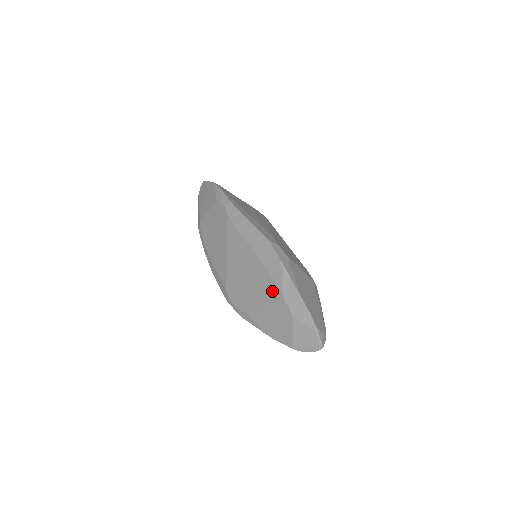
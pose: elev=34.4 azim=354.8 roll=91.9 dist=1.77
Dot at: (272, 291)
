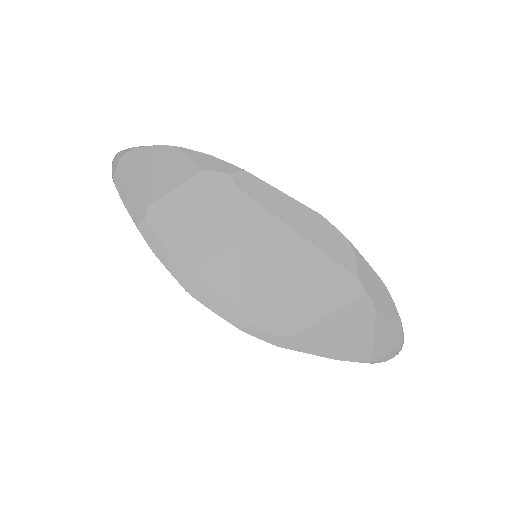
Dot at: (342, 284)
